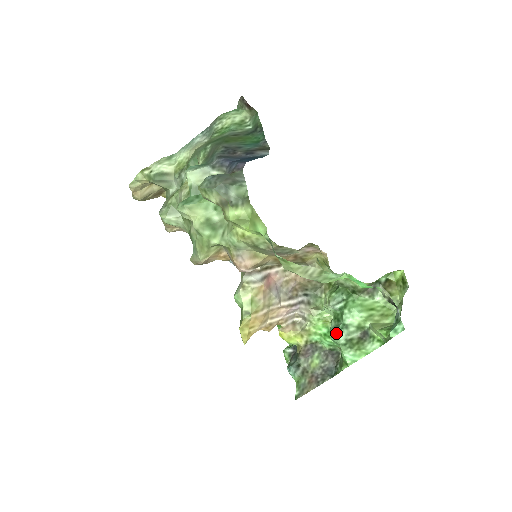
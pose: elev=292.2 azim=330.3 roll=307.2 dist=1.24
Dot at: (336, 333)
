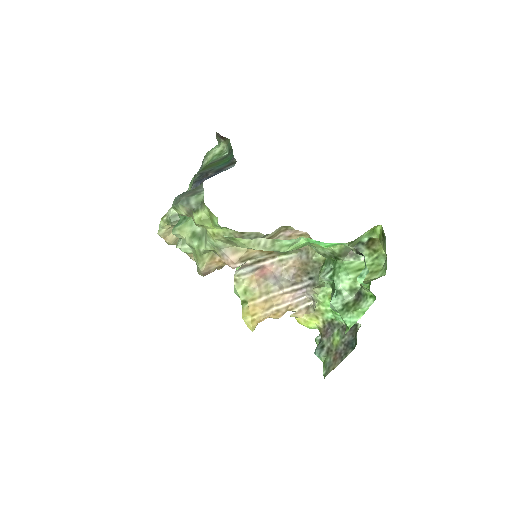
Dot at: (331, 301)
